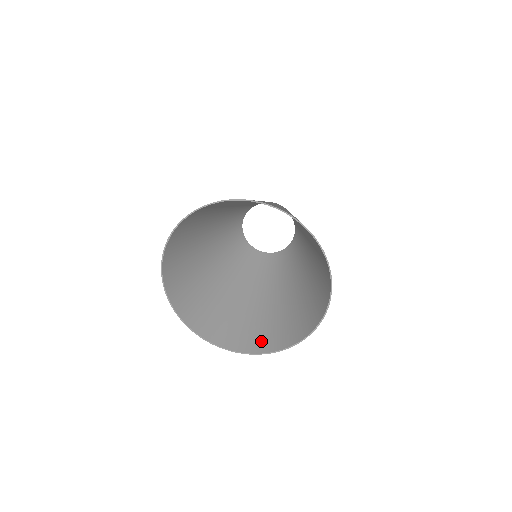
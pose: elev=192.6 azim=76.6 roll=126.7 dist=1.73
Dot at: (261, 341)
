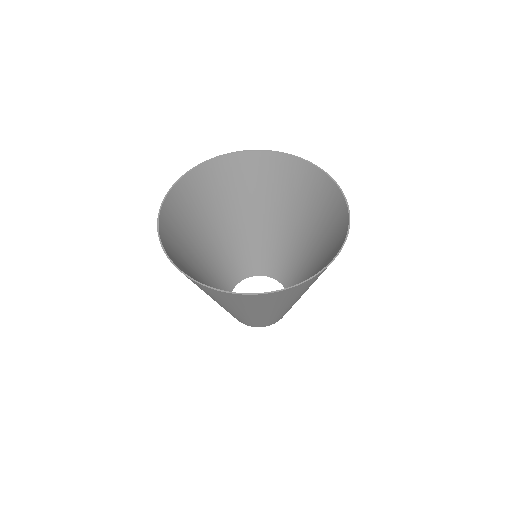
Dot at: (261, 297)
